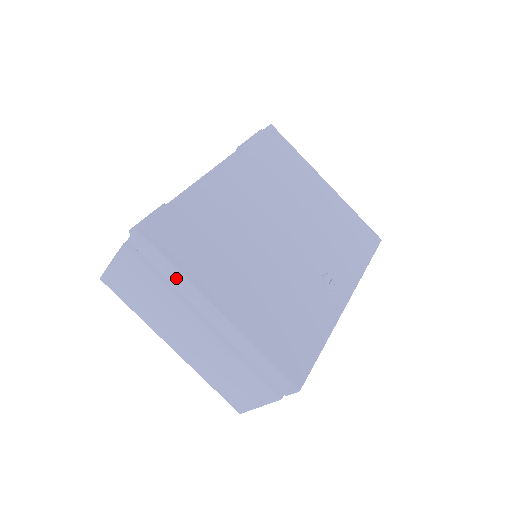
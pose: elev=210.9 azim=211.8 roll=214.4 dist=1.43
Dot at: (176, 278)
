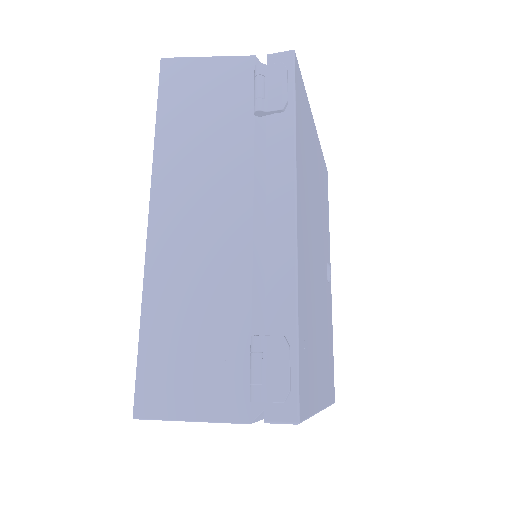
Dot at: occluded
